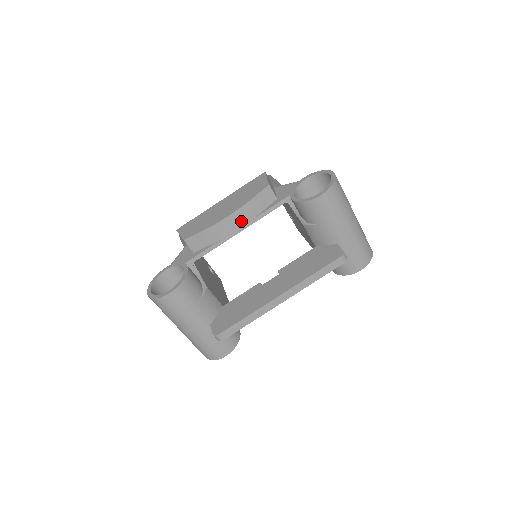
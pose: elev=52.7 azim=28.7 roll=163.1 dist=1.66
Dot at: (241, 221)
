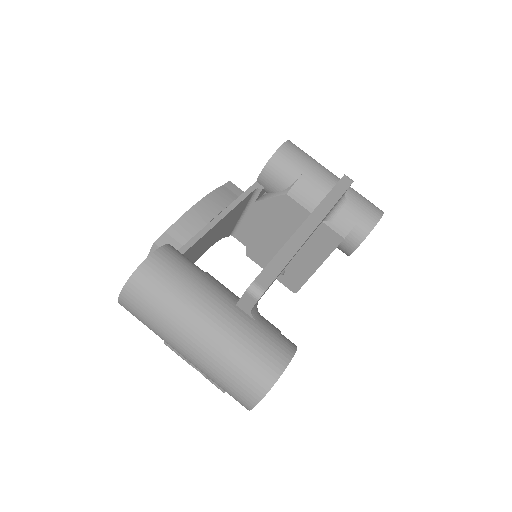
Dot at: (216, 207)
